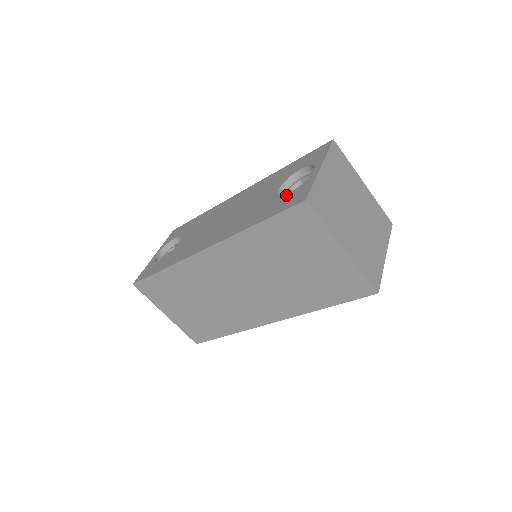
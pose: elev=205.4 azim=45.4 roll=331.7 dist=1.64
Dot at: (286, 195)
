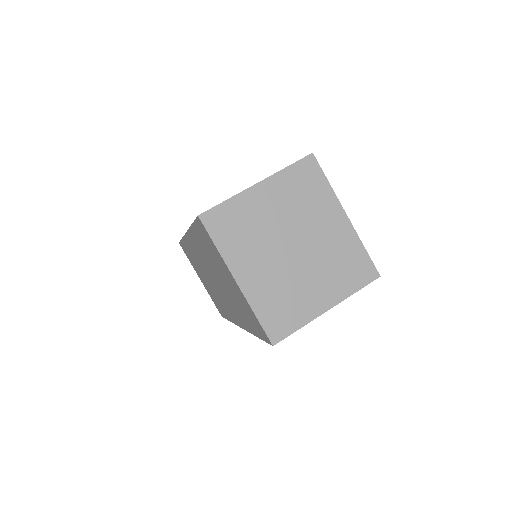
Dot at: occluded
